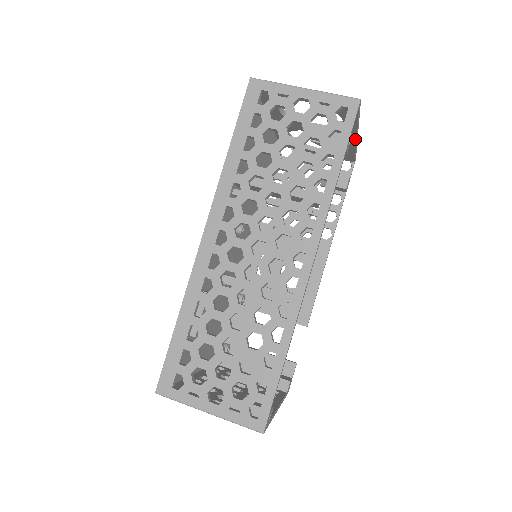
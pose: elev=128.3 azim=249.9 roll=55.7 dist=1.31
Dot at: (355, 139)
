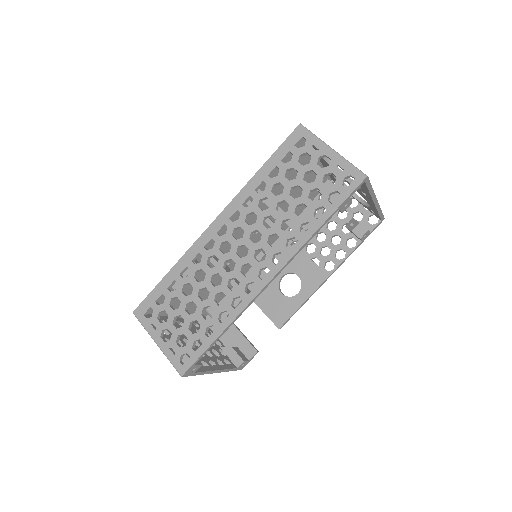
Dot at: (374, 203)
